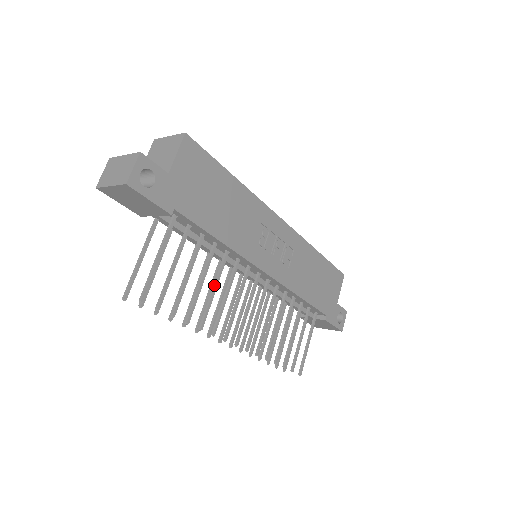
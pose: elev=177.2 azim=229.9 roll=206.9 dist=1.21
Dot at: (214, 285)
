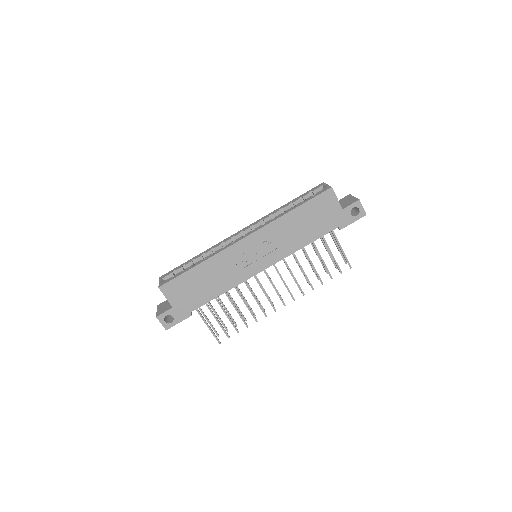
Dot at: (244, 303)
